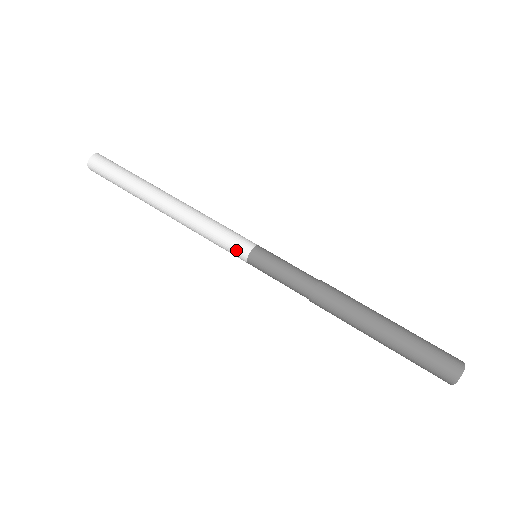
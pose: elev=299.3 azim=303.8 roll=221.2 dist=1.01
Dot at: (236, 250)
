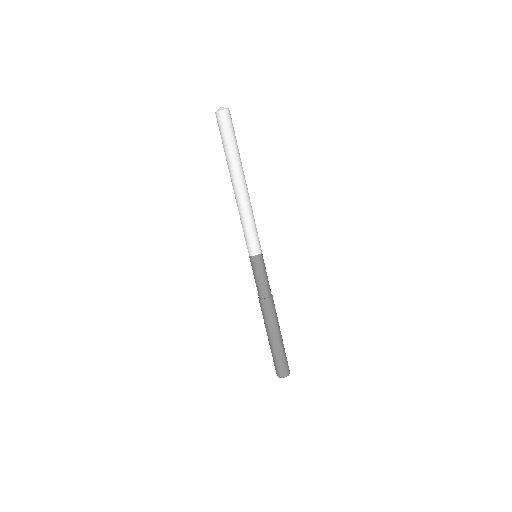
Dot at: (247, 246)
